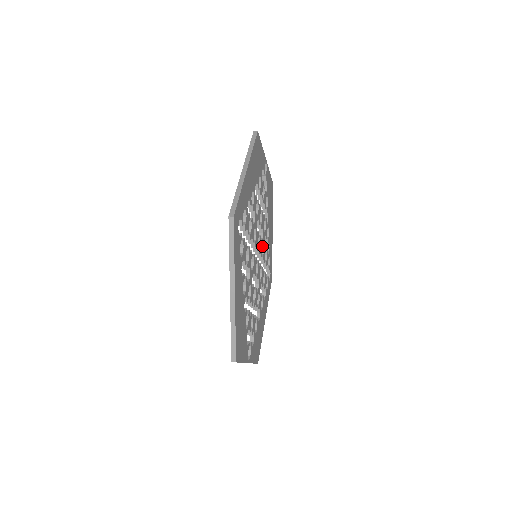
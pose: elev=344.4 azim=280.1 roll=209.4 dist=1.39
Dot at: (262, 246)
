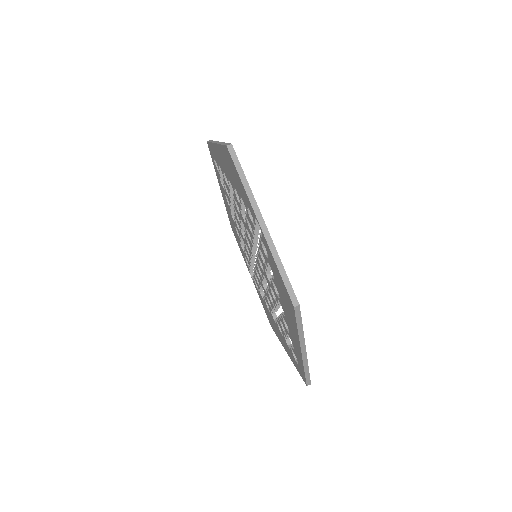
Dot at: occluded
